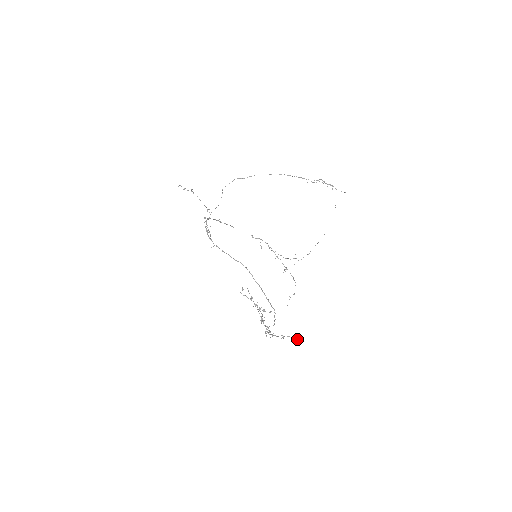
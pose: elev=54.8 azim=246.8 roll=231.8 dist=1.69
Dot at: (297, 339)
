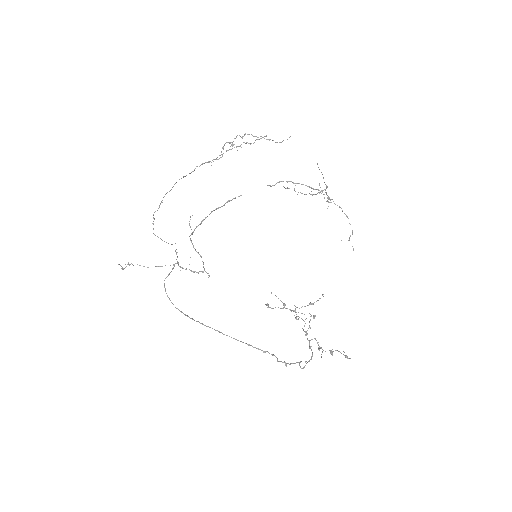
Dot at: (344, 355)
